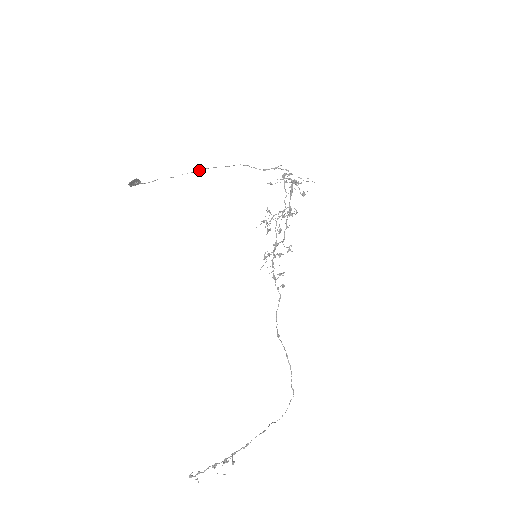
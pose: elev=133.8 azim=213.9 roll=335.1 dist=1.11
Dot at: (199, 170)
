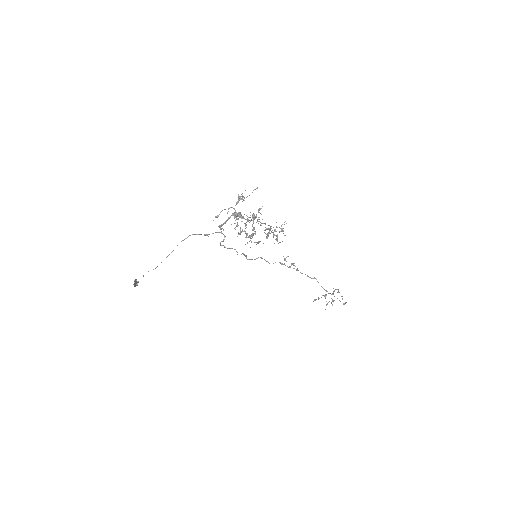
Dot at: occluded
